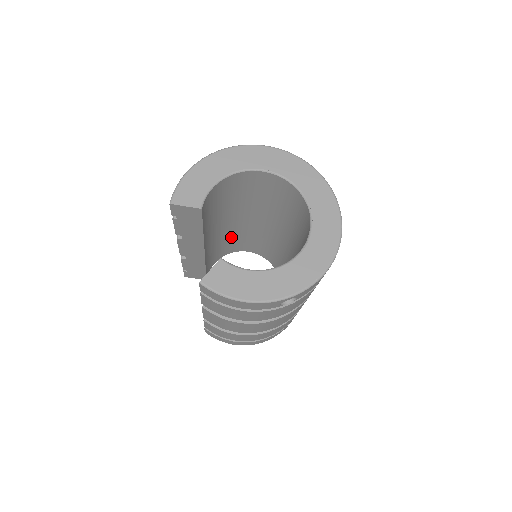
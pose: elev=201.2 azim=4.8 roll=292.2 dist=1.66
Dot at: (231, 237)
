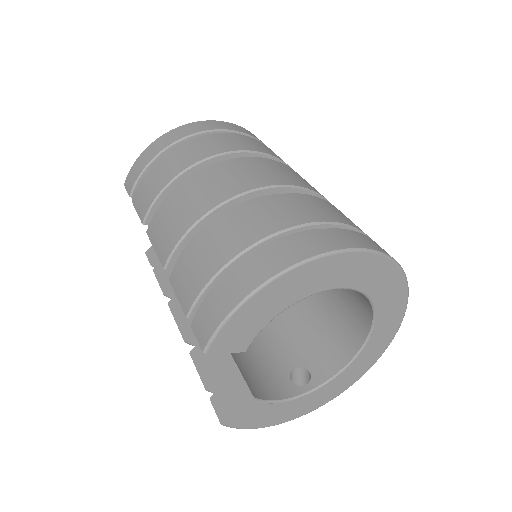
Dot at: occluded
